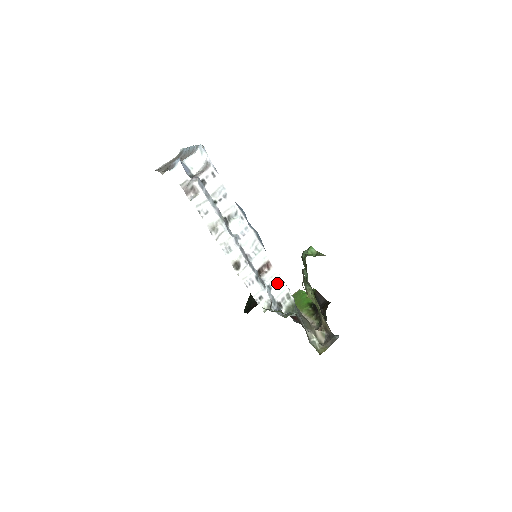
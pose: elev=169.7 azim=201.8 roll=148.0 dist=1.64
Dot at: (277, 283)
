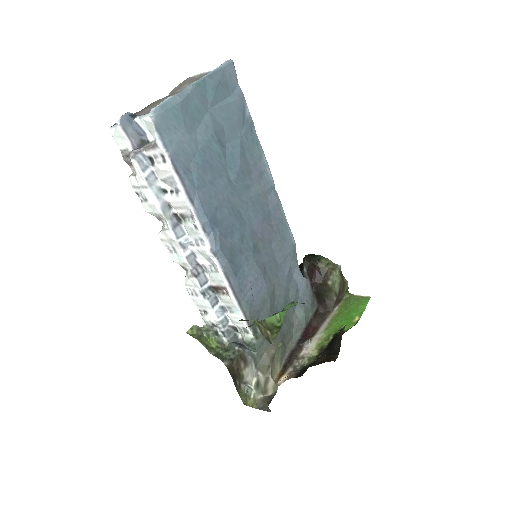
Dot at: (234, 311)
